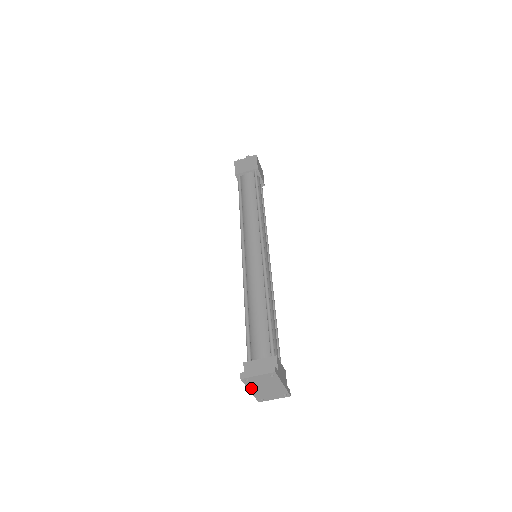
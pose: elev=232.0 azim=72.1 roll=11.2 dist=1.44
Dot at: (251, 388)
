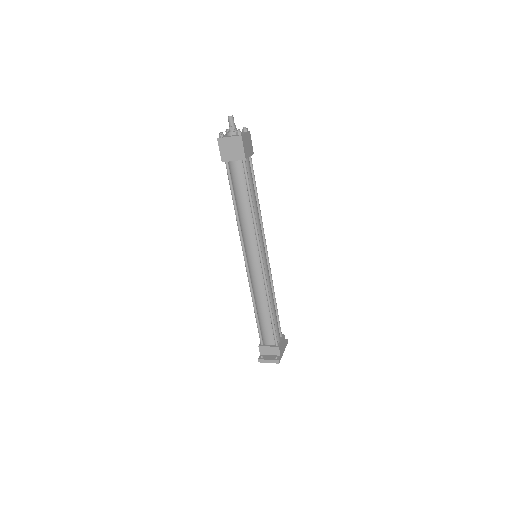
Dot at: occluded
